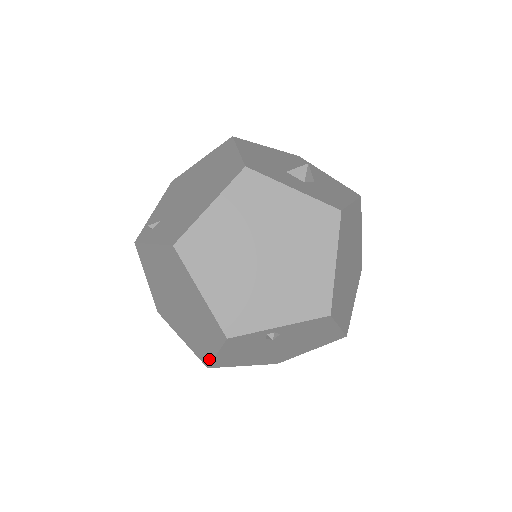
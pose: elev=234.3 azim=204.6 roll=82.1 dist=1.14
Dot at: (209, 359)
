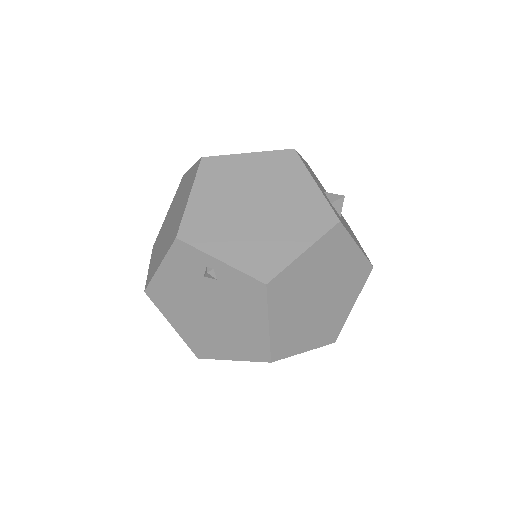
Dot at: (152, 277)
